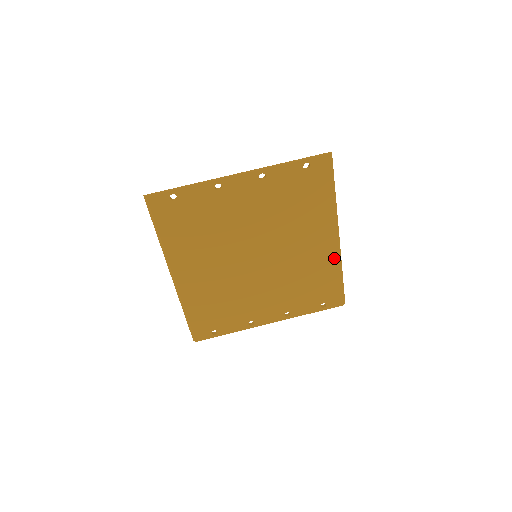
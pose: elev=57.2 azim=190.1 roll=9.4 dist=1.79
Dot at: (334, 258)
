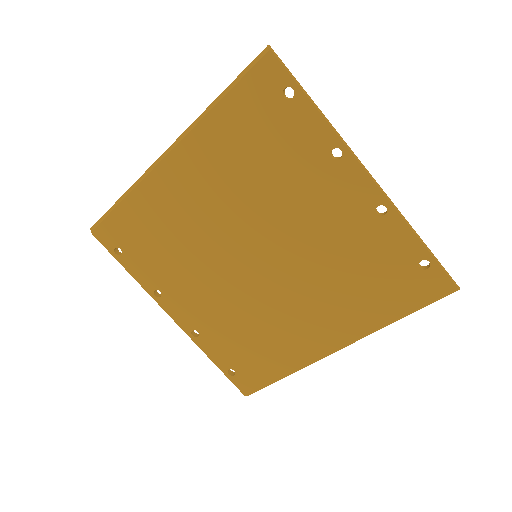
Dot at: (304, 358)
